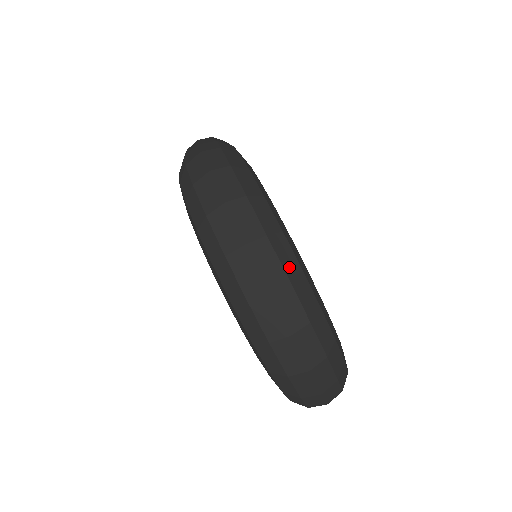
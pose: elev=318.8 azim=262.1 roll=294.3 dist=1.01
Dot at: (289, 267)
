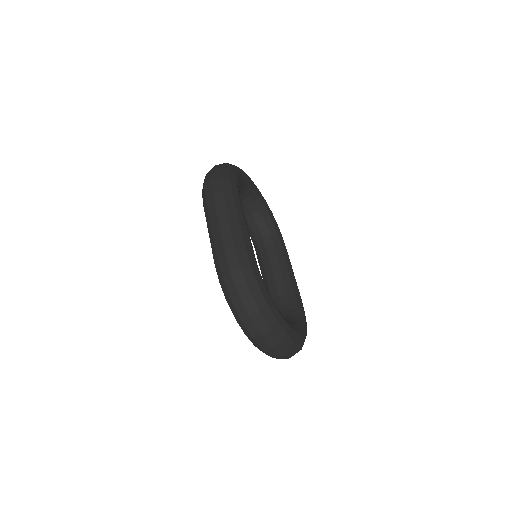
Dot at: (281, 337)
